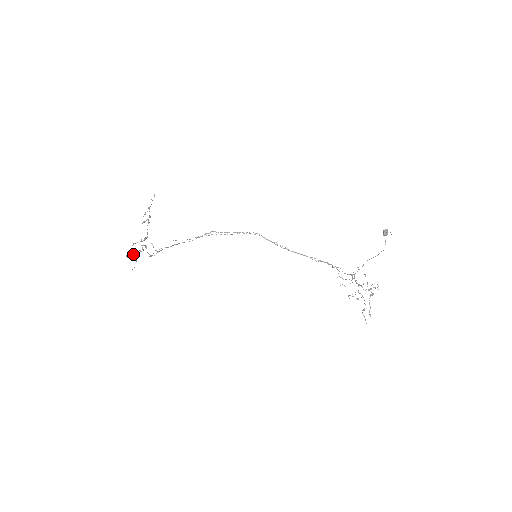
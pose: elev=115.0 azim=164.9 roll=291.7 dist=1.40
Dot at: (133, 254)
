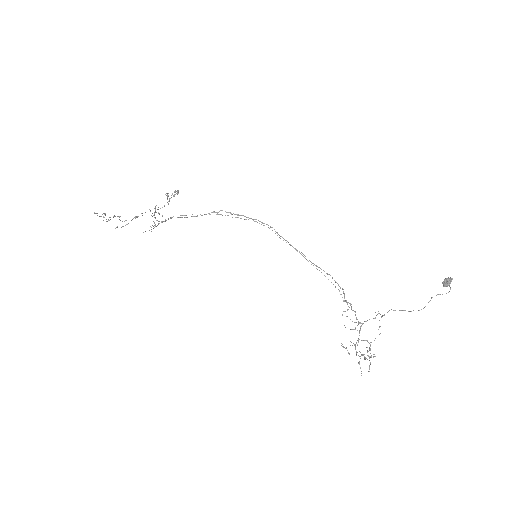
Dot at: (173, 195)
